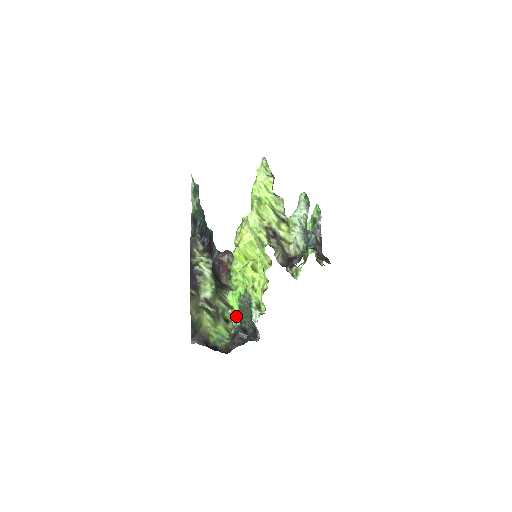
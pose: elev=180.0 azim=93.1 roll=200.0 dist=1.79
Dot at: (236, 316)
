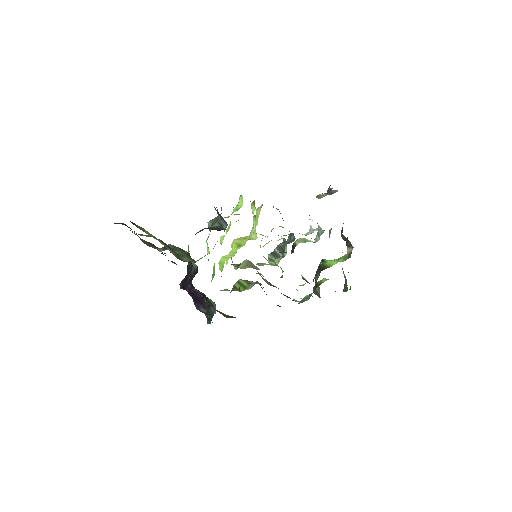
Dot at: occluded
